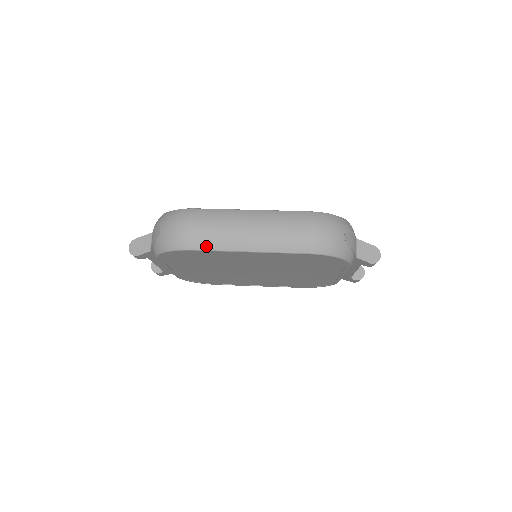
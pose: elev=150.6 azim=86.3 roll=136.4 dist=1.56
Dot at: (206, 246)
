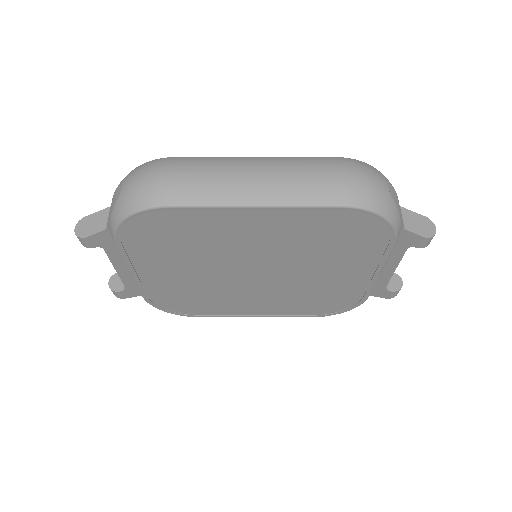
Dot at: (189, 200)
